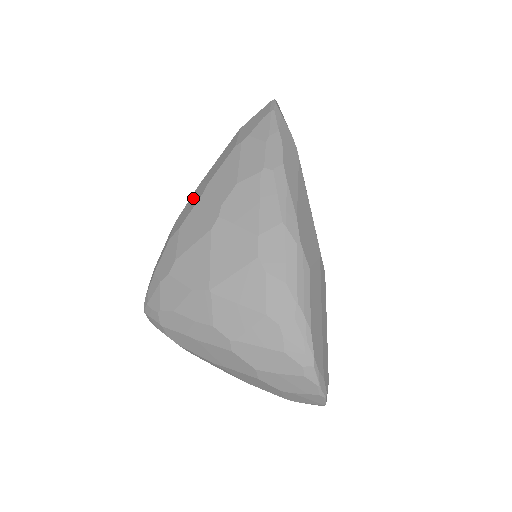
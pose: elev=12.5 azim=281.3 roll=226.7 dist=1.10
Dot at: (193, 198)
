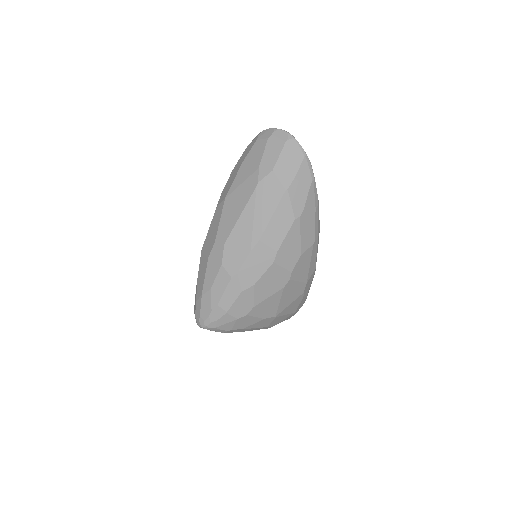
Dot at: (258, 258)
